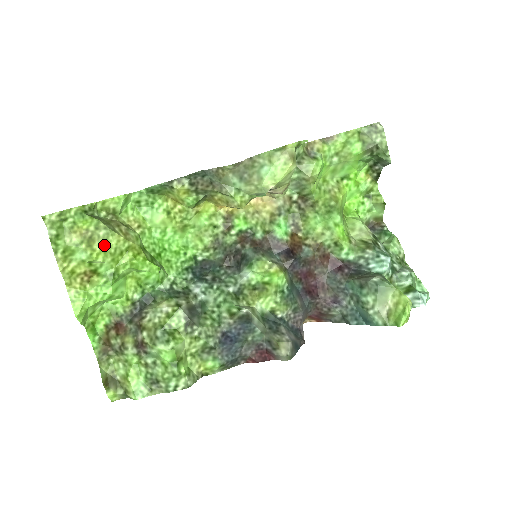
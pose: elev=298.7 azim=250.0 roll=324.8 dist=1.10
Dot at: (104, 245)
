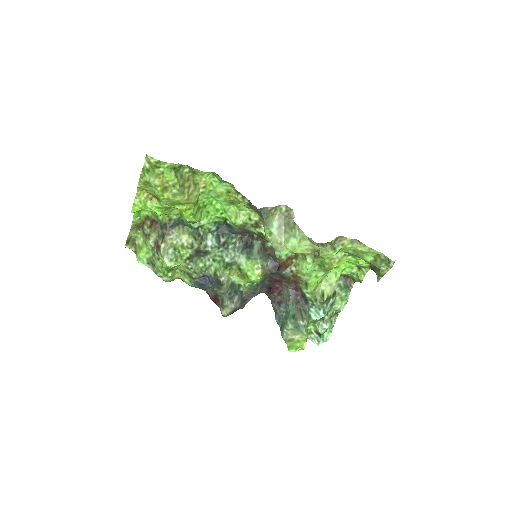
Dot at: (171, 197)
